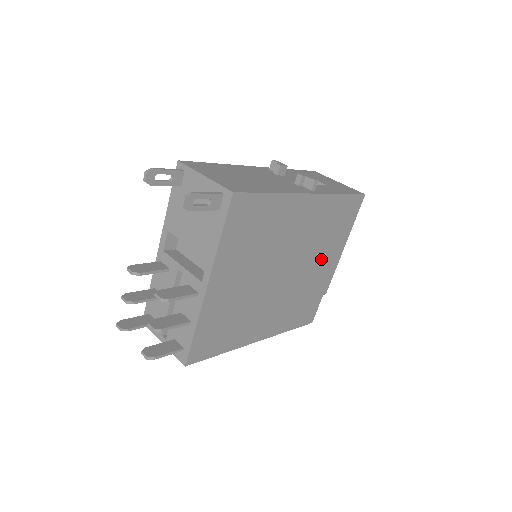
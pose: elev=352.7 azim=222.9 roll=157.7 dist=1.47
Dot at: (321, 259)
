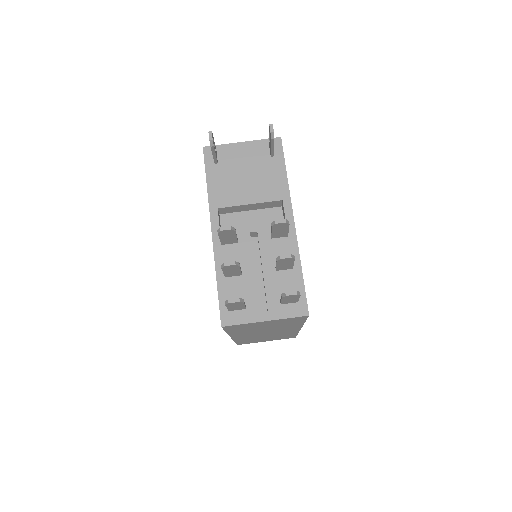
Dot at: occluded
